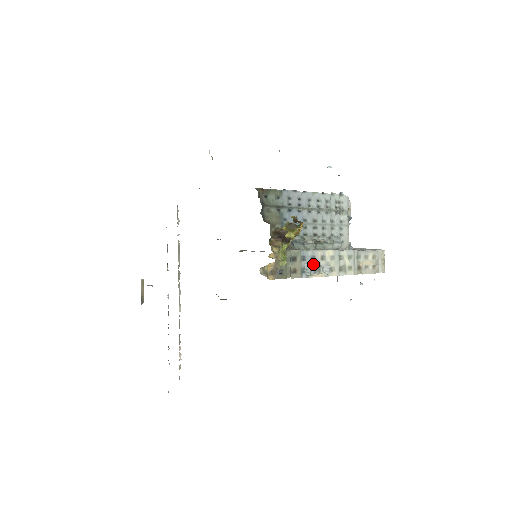
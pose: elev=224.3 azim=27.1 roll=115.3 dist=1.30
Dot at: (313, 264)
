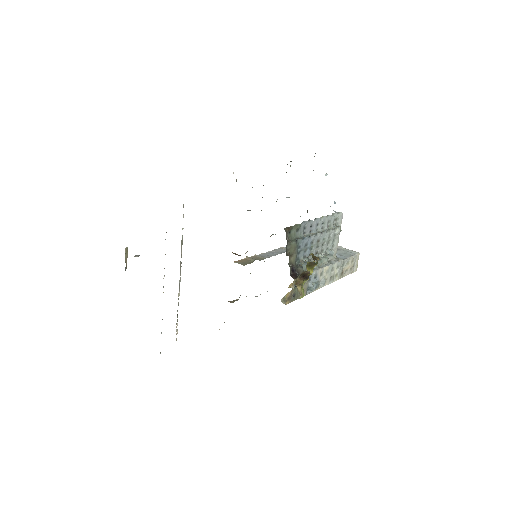
Dot at: (315, 282)
